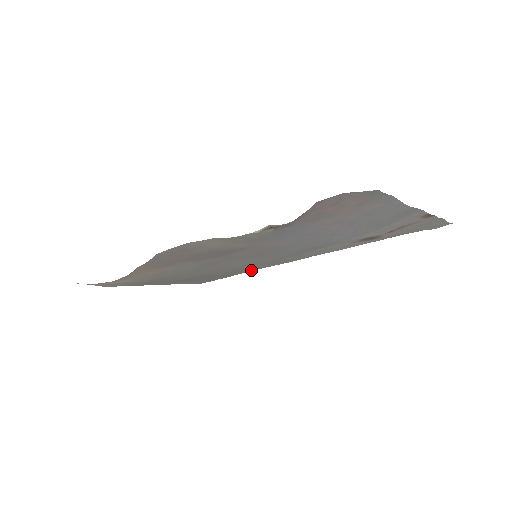
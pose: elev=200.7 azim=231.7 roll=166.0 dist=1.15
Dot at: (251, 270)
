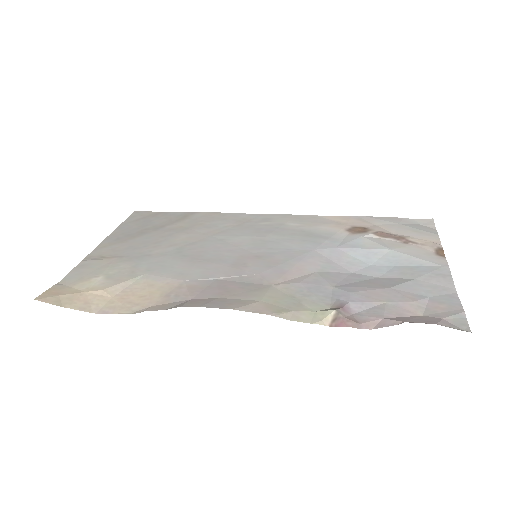
Dot at: (206, 213)
